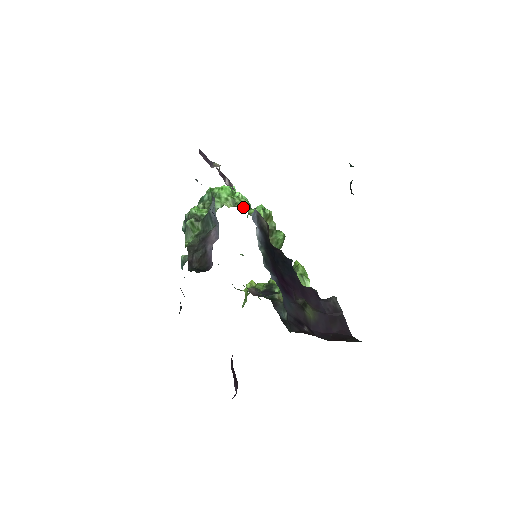
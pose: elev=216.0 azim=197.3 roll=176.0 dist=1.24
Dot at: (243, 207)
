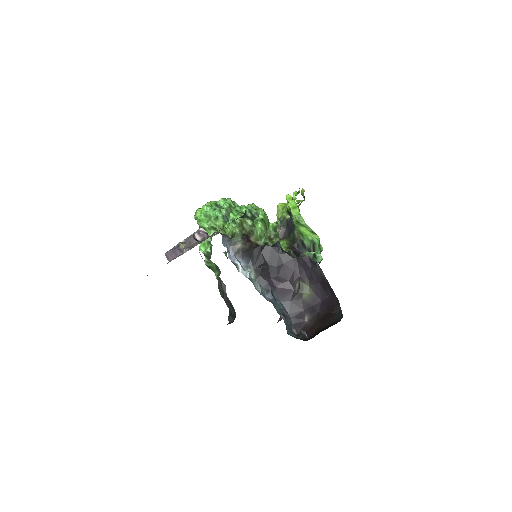
Dot at: (222, 228)
